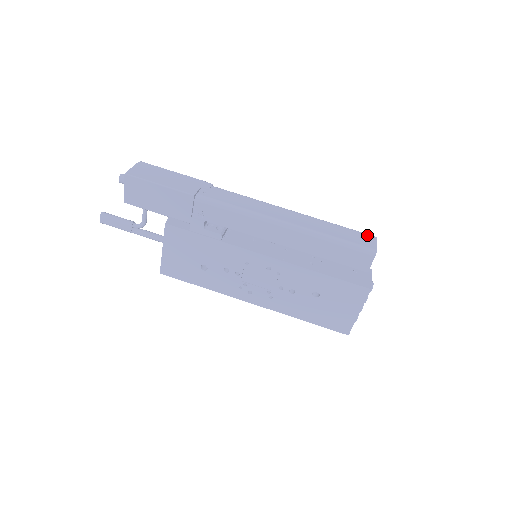
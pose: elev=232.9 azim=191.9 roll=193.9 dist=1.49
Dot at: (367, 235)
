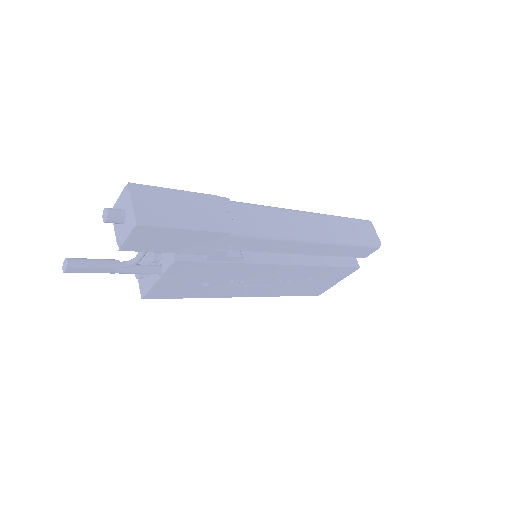
Dot at: (366, 223)
